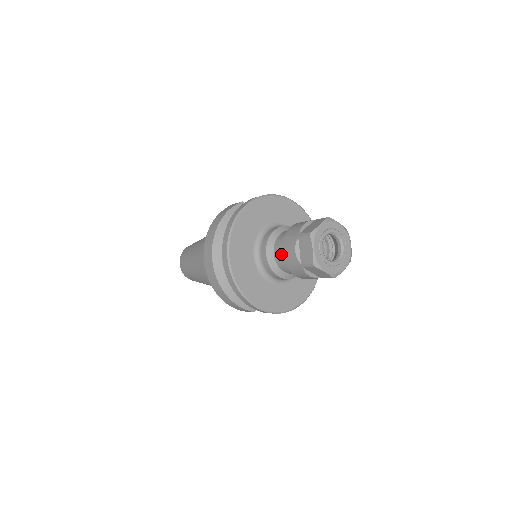
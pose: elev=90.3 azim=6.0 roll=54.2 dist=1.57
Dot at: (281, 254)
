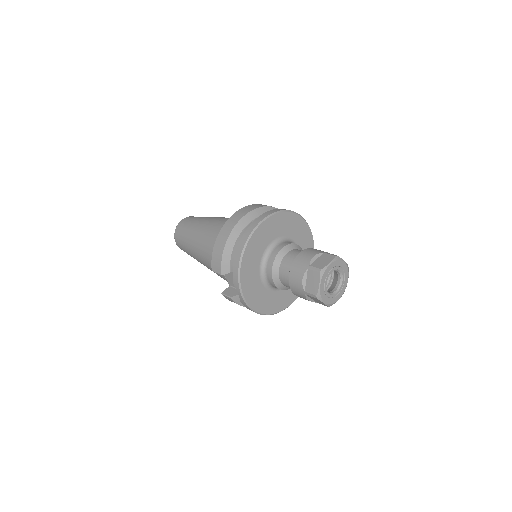
Dot at: (295, 255)
